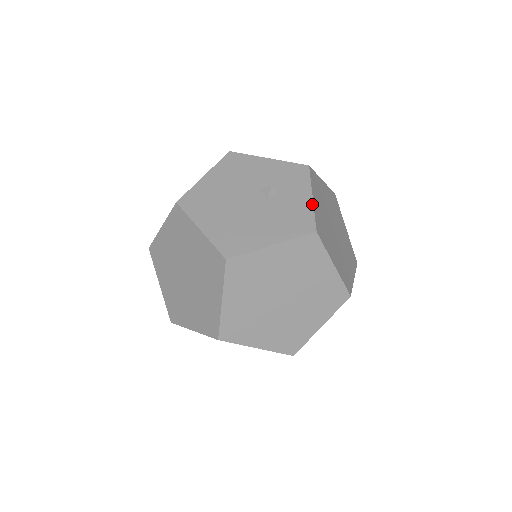
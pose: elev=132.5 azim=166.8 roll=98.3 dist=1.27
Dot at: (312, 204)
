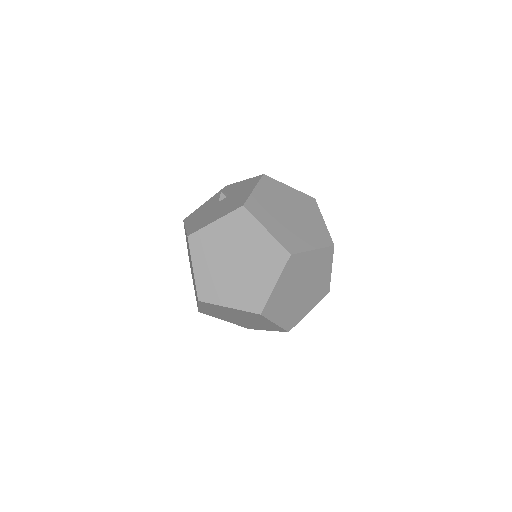
Dot at: (247, 179)
